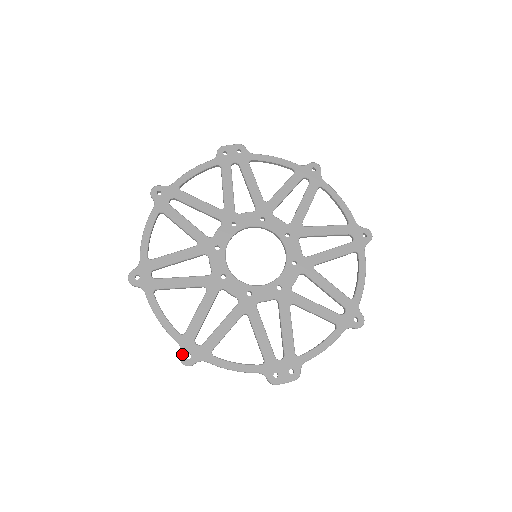
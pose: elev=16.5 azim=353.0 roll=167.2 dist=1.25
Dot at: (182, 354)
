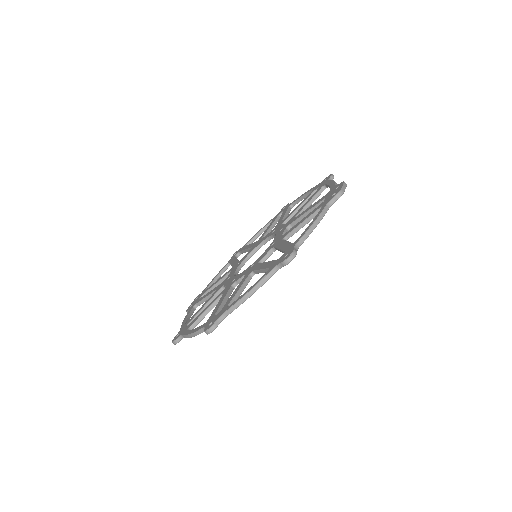
Dot at: (282, 261)
